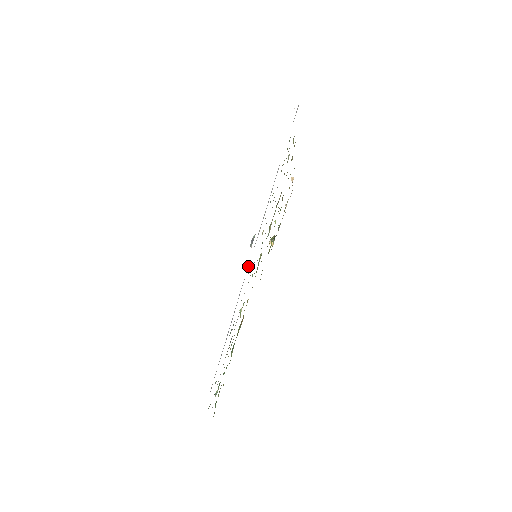
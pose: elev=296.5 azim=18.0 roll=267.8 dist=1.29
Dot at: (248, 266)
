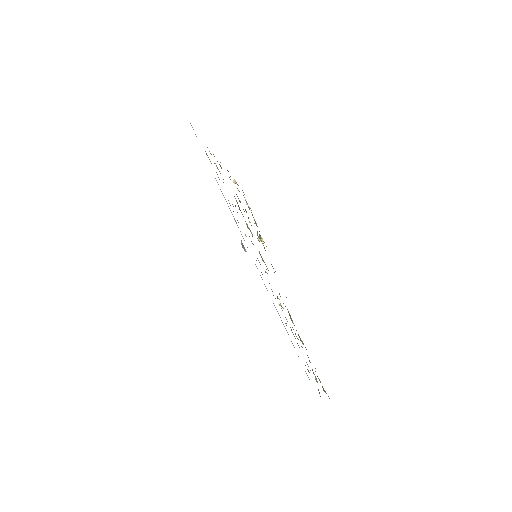
Dot at: occluded
